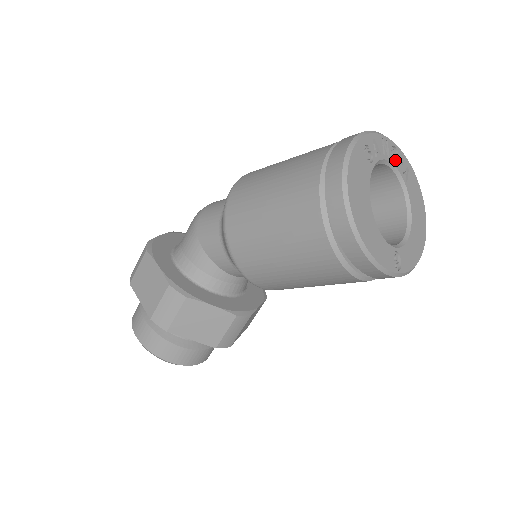
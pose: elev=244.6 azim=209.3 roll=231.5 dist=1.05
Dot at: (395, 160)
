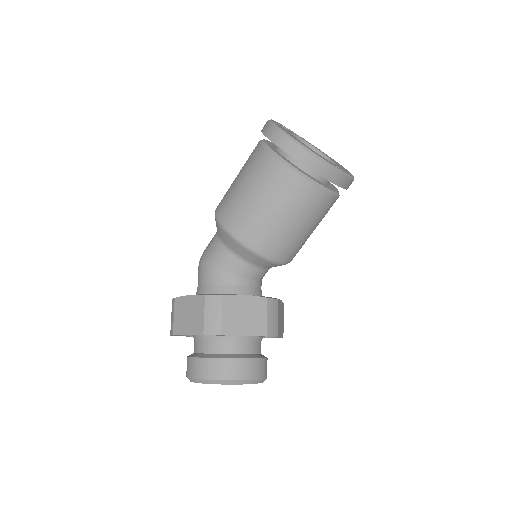
Dot at: occluded
